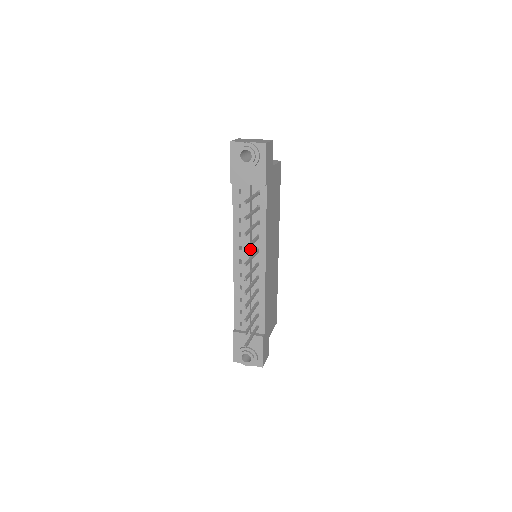
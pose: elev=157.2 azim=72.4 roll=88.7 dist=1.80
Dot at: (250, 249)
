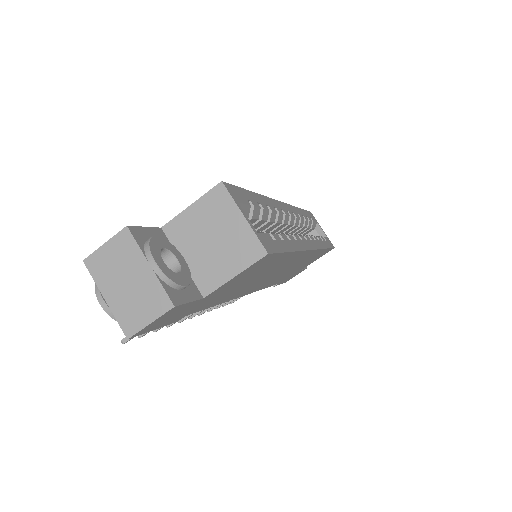
Dot at: occluded
